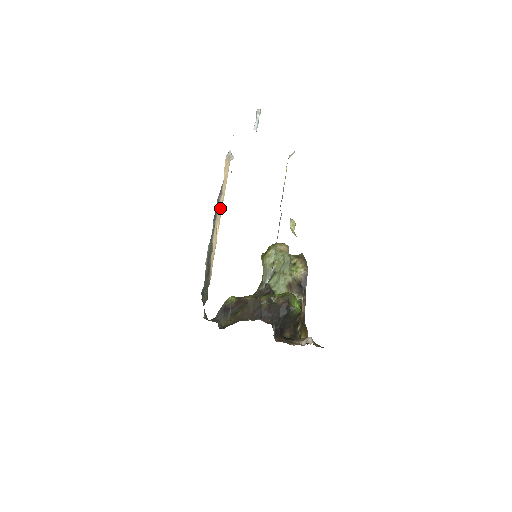
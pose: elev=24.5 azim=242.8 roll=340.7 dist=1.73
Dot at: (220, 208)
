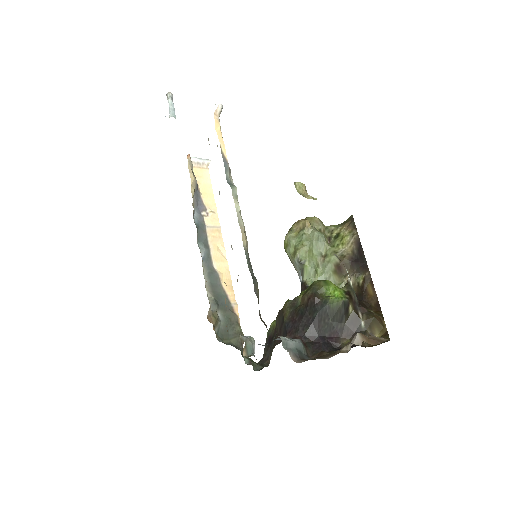
Dot at: (213, 224)
